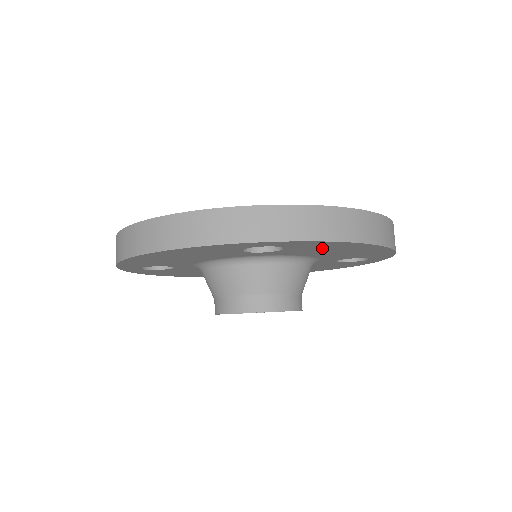
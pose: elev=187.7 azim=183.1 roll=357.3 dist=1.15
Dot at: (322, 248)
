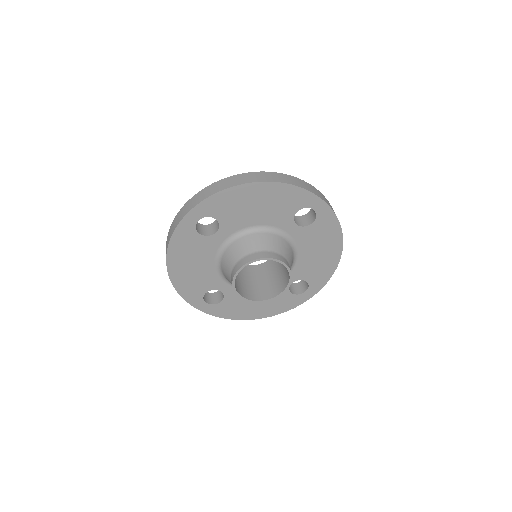
Dot at: (322, 237)
